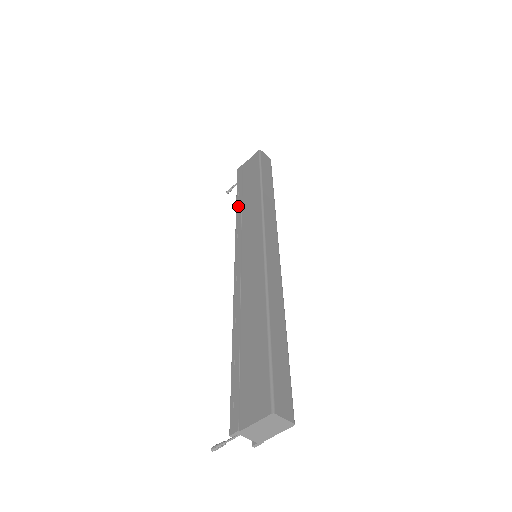
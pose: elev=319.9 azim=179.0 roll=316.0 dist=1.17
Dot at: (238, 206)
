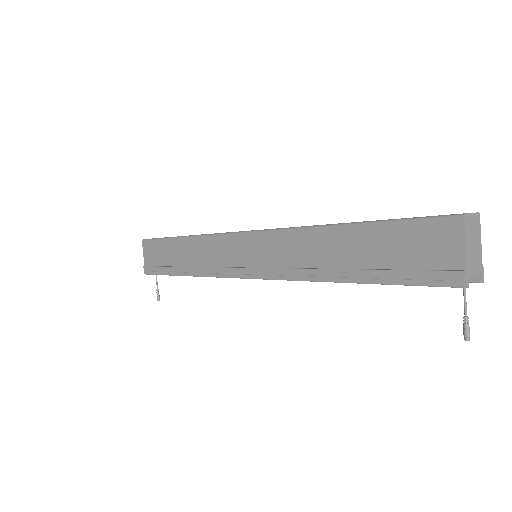
Dot at: (187, 272)
